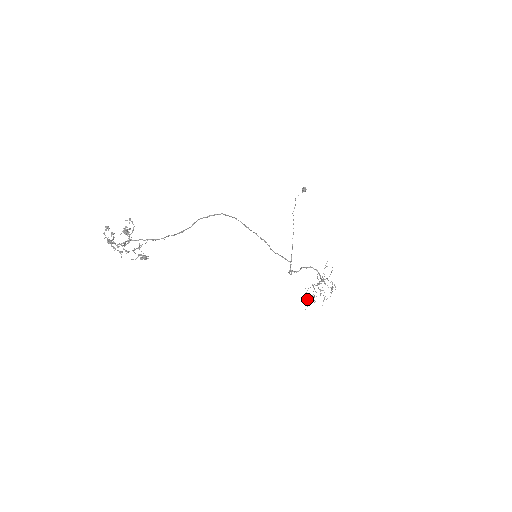
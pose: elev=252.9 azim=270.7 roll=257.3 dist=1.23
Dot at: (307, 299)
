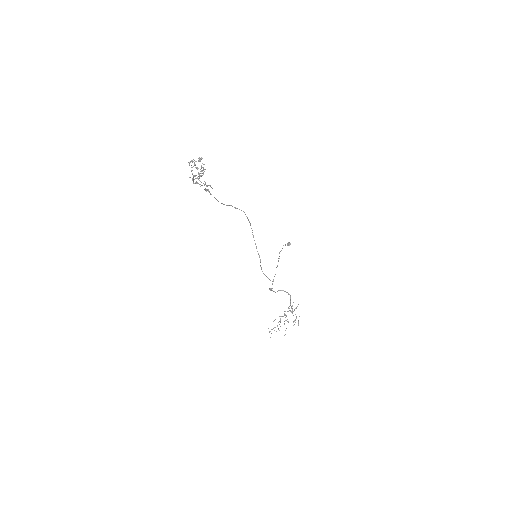
Dot at: (271, 329)
